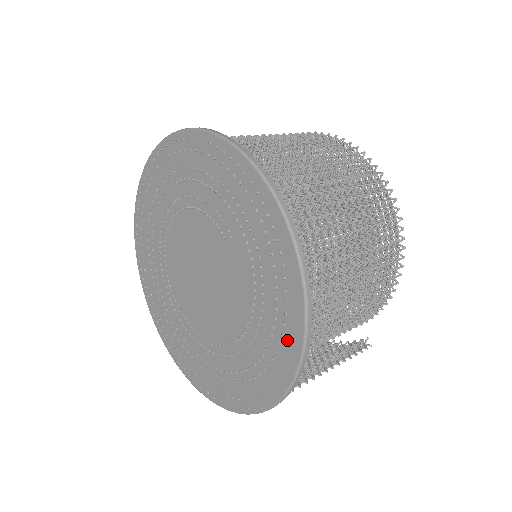
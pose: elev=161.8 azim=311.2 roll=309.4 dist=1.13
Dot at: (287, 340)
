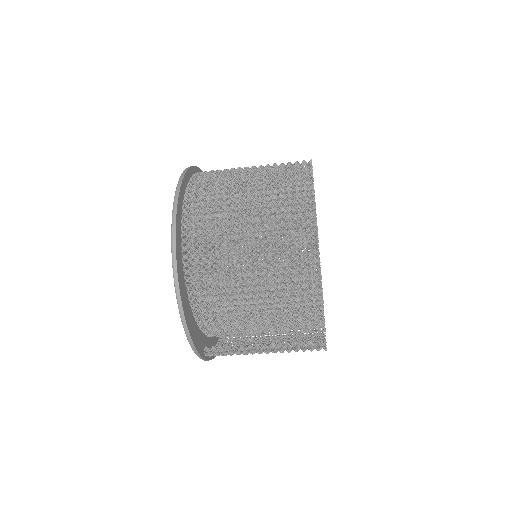
Dot at: occluded
